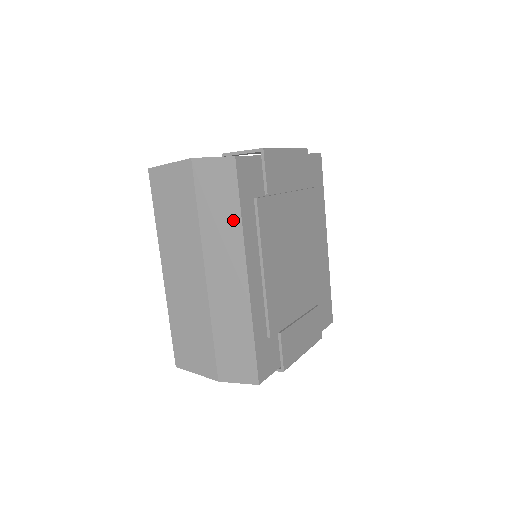
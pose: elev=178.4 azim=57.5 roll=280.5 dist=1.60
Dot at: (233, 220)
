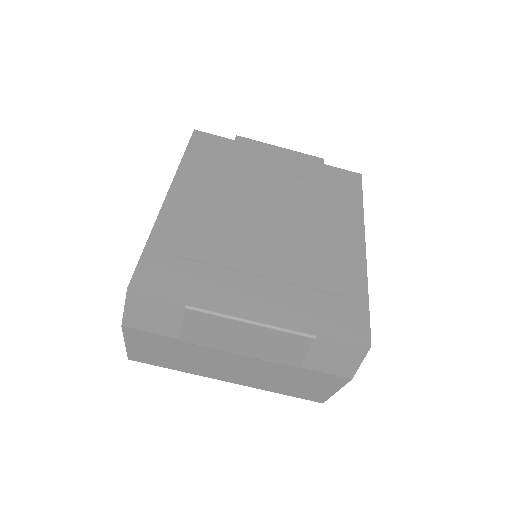
Dot at: occluded
